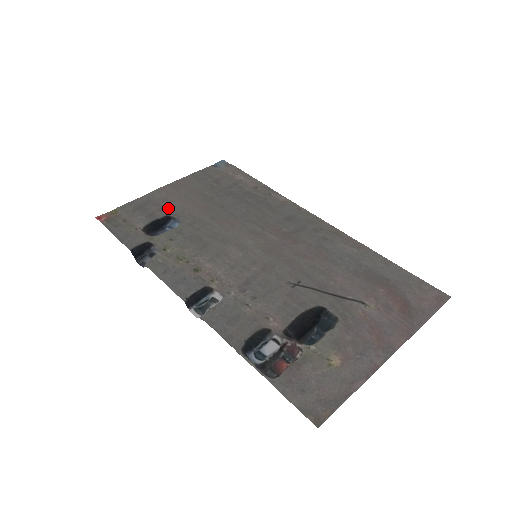
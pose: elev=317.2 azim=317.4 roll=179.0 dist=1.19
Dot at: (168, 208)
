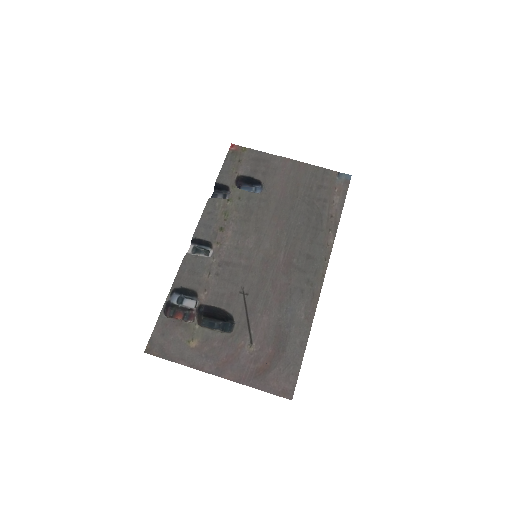
Dot at: (268, 176)
